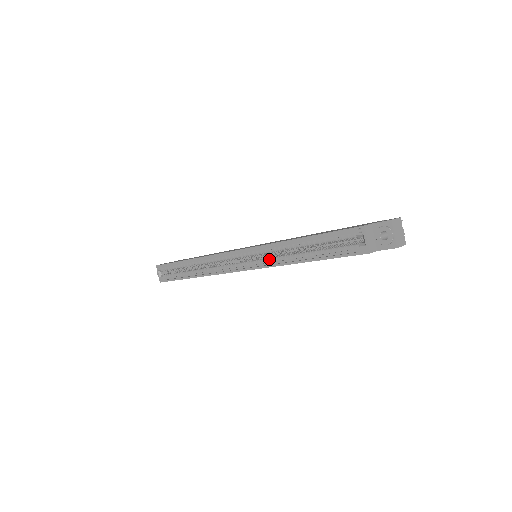
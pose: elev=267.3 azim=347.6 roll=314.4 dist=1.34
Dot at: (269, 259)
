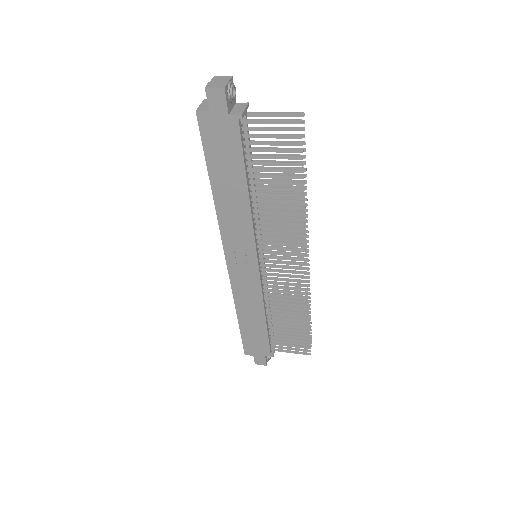
Dot at: occluded
